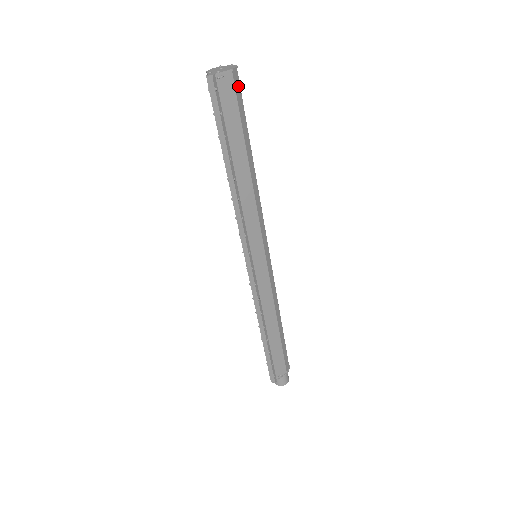
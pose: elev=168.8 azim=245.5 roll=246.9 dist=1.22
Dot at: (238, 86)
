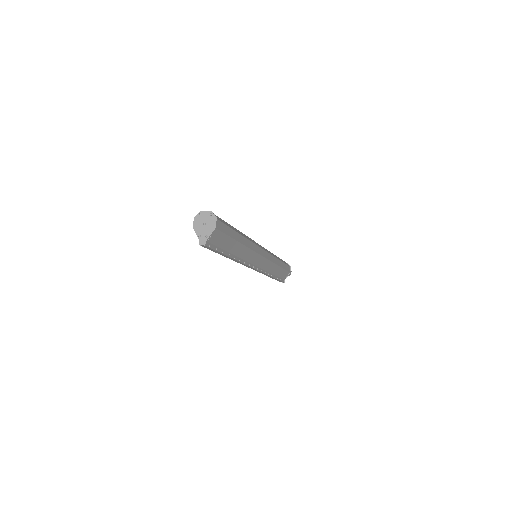
Dot at: (221, 225)
